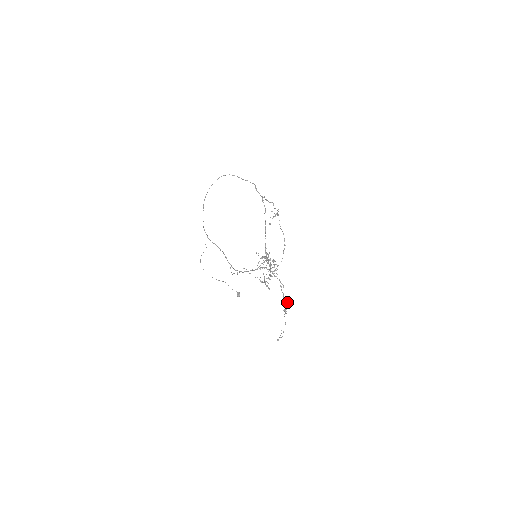
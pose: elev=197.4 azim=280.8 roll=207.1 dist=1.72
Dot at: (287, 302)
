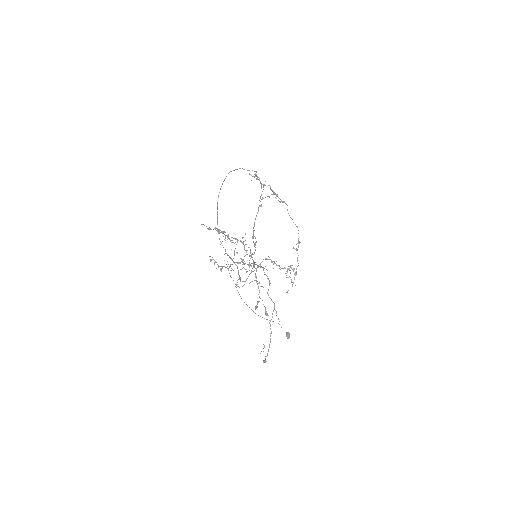
Dot at: (274, 303)
